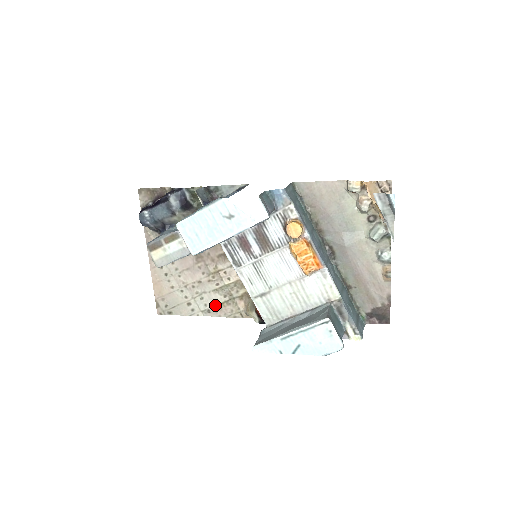
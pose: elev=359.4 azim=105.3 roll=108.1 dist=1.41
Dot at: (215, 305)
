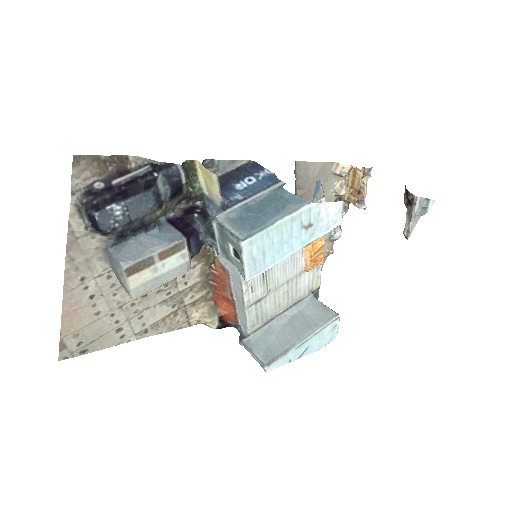
Dot at: (157, 321)
